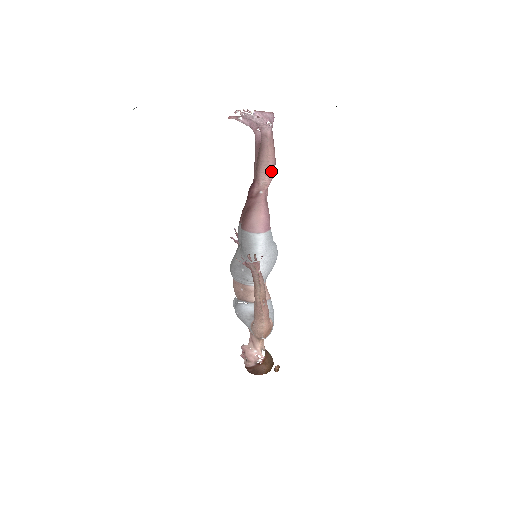
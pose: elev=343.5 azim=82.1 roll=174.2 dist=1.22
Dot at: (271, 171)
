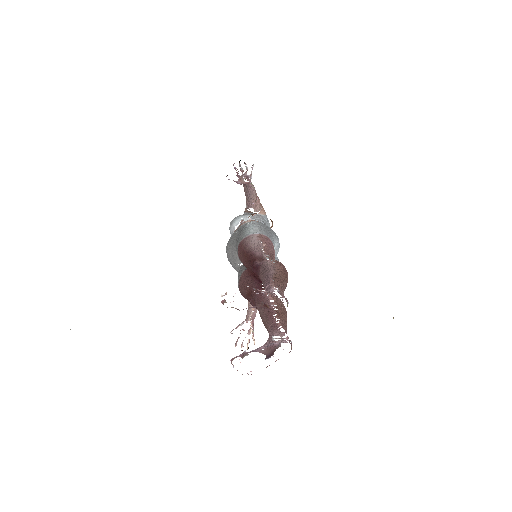
Dot at: occluded
